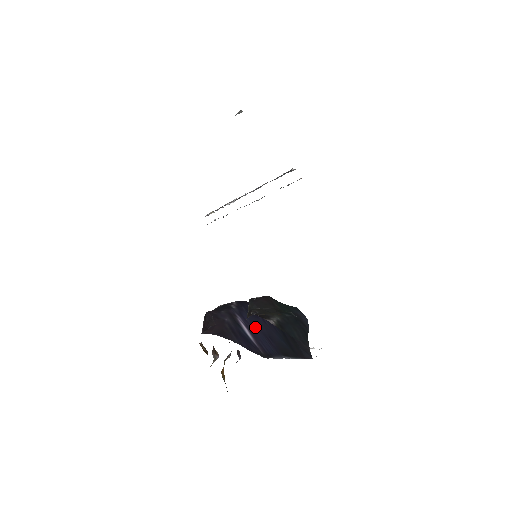
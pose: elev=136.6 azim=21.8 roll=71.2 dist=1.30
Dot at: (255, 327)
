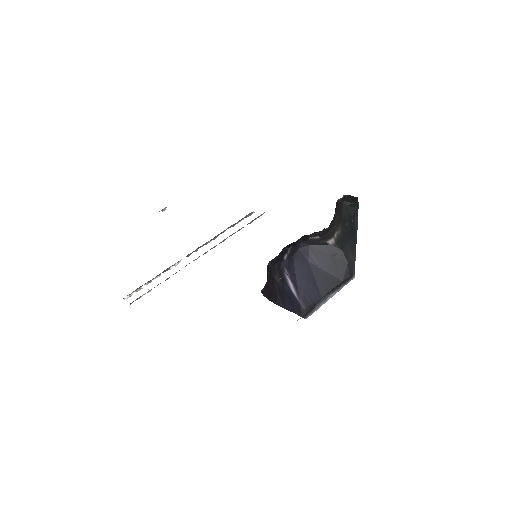
Dot at: (301, 276)
